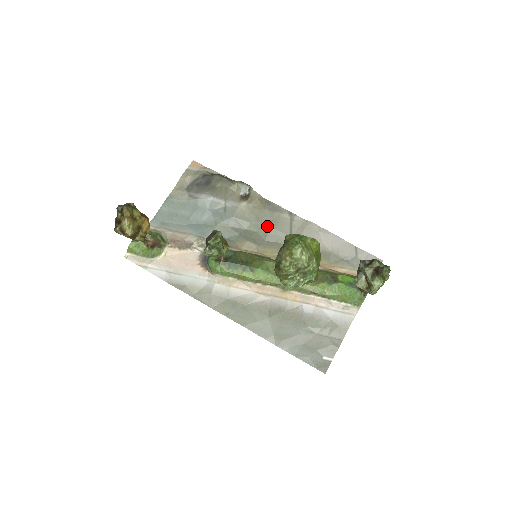
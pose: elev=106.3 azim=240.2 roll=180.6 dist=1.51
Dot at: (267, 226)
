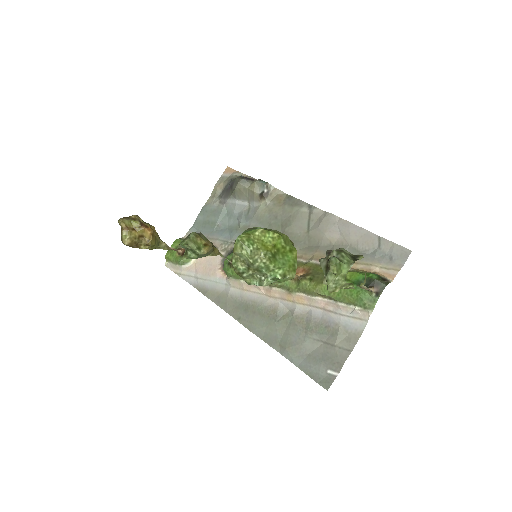
Dot at: (285, 223)
